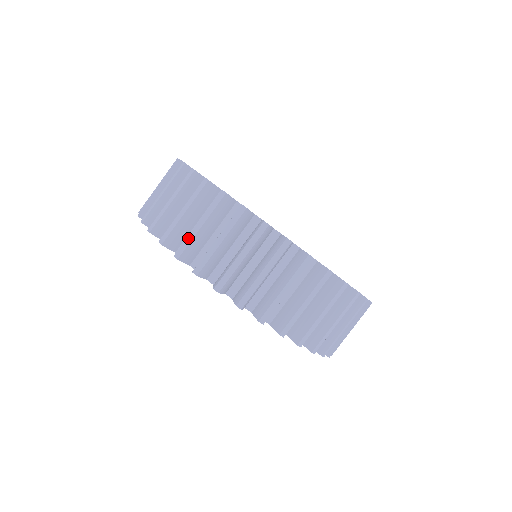
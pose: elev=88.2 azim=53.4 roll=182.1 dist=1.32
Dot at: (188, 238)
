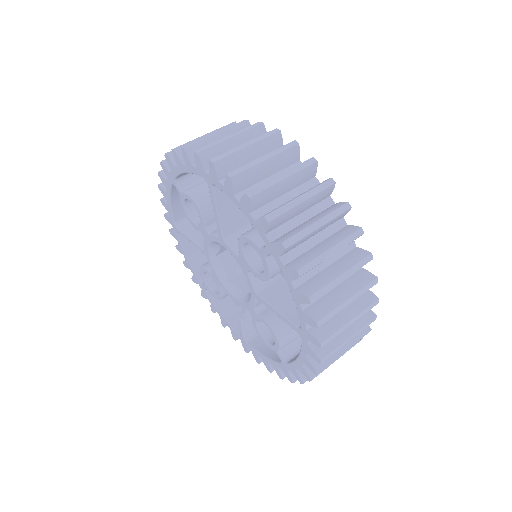
Dot at: (190, 141)
